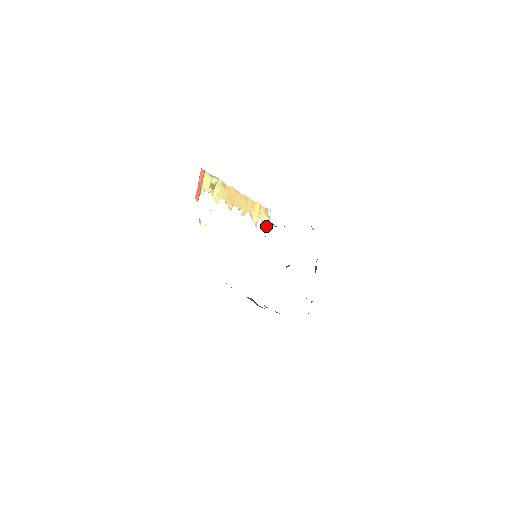
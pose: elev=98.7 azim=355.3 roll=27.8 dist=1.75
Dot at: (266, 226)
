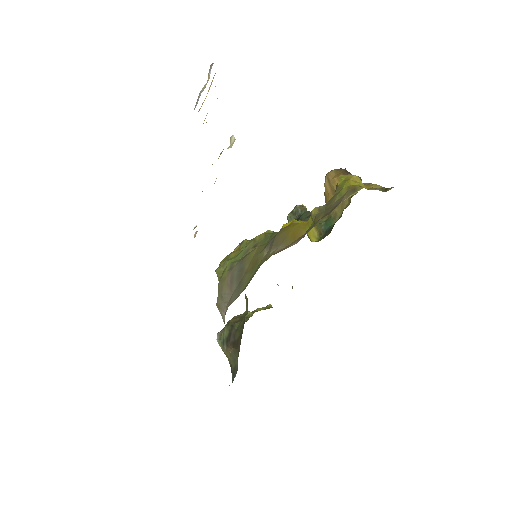
Dot at: (201, 92)
